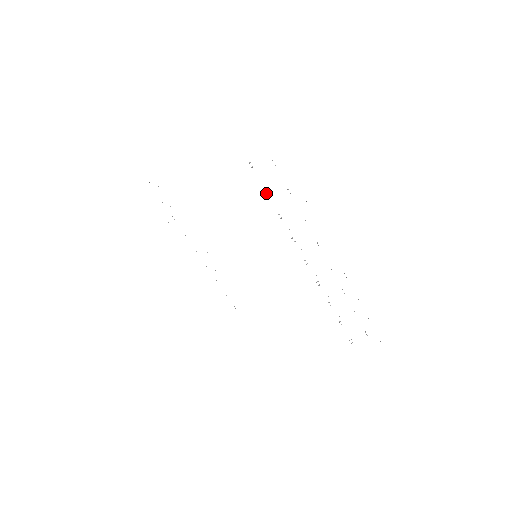
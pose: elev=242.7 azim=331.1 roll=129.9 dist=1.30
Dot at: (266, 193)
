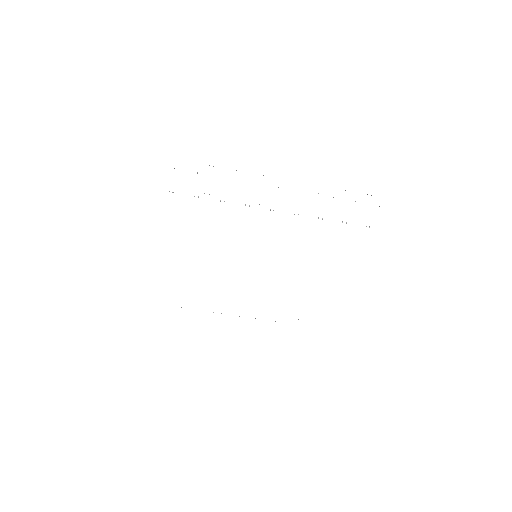
Dot at: occluded
